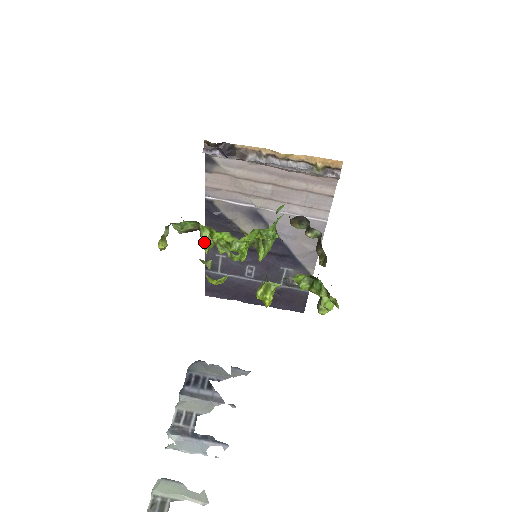
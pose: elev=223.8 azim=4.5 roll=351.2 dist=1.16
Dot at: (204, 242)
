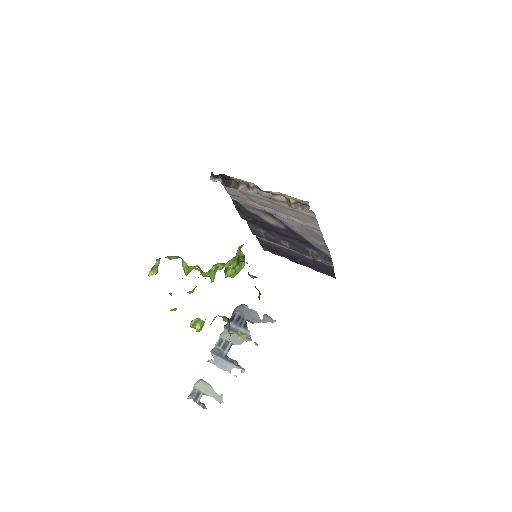
Dot at: (184, 268)
